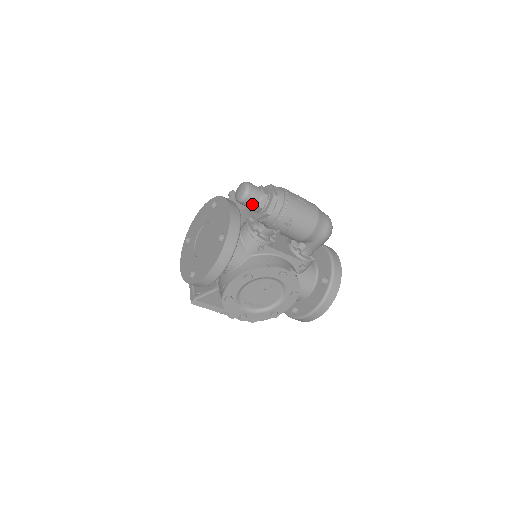
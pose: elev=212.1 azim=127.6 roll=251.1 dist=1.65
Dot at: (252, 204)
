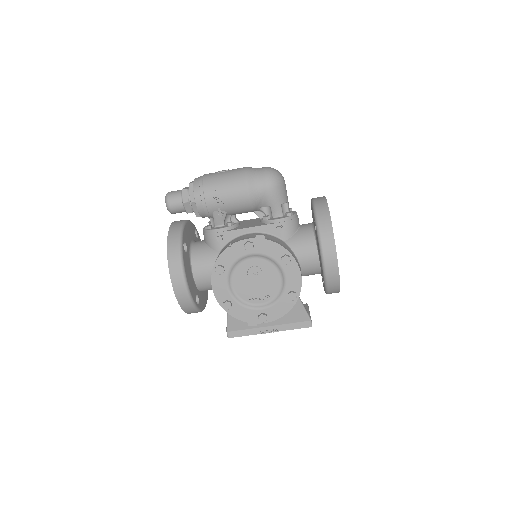
Dot at: (179, 205)
